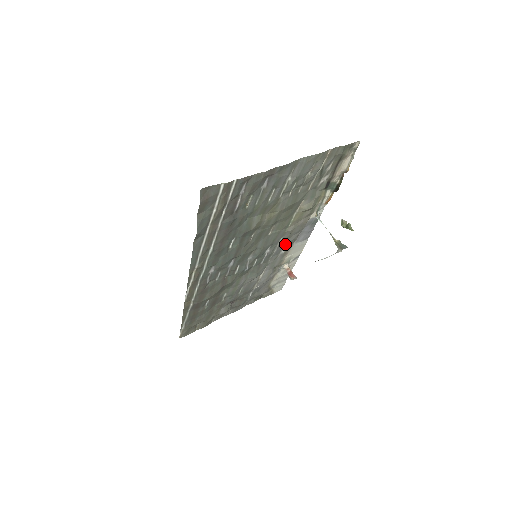
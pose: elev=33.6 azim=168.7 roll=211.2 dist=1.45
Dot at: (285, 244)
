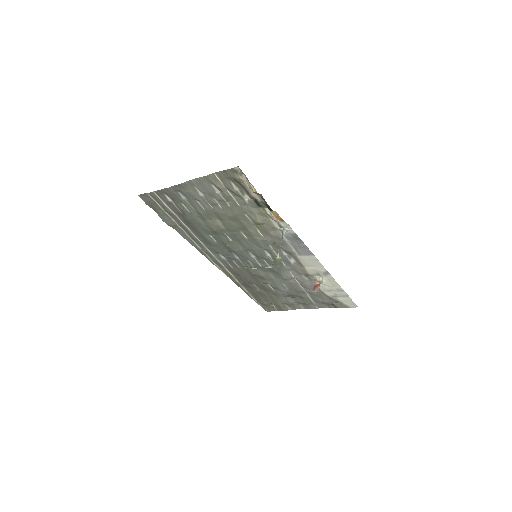
Dot at: (286, 253)
